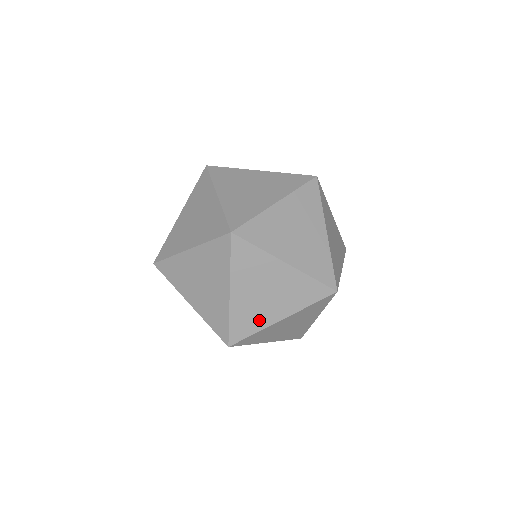
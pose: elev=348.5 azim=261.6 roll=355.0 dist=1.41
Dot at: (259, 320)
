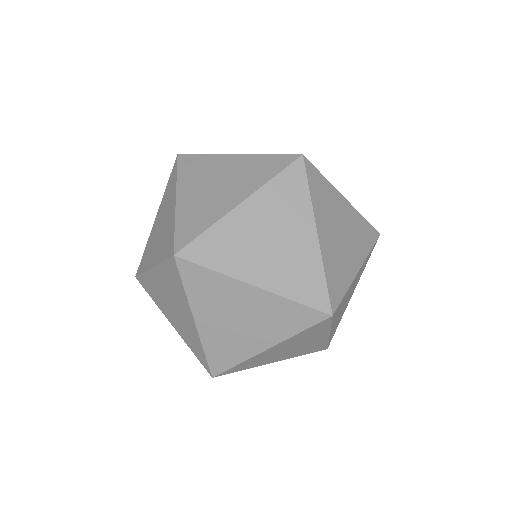
Dot at: (345, 272)
